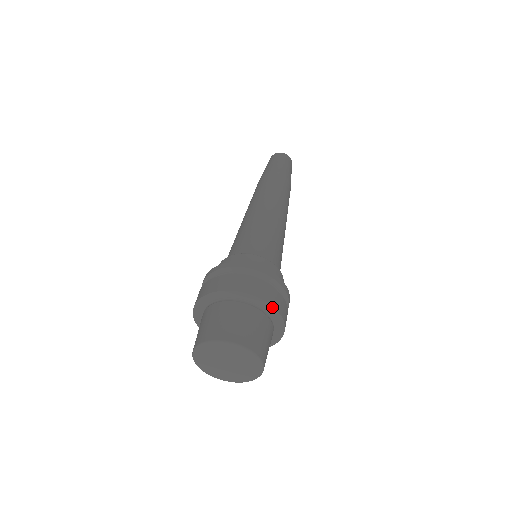
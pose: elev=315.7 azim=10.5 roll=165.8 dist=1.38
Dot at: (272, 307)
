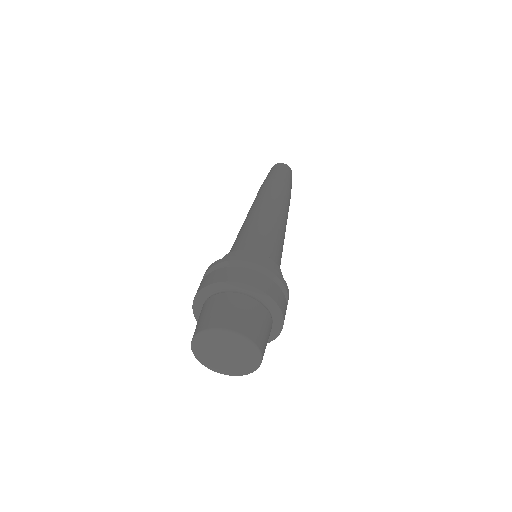
Dot at: (280, 311)
